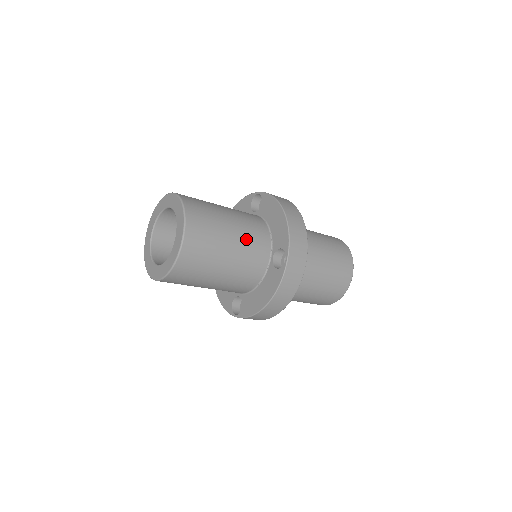
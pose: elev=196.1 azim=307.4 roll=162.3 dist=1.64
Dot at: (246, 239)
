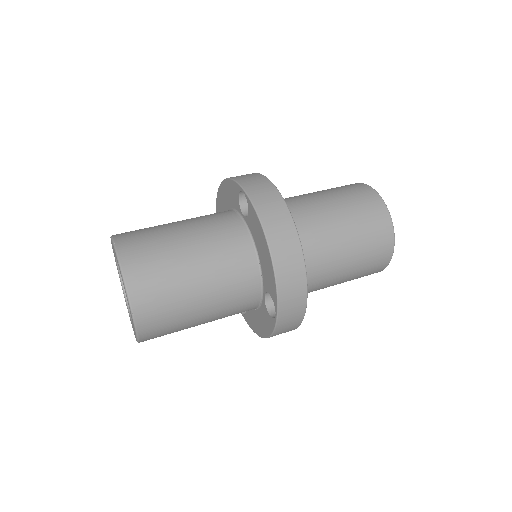
Dot at: (223, 291)
